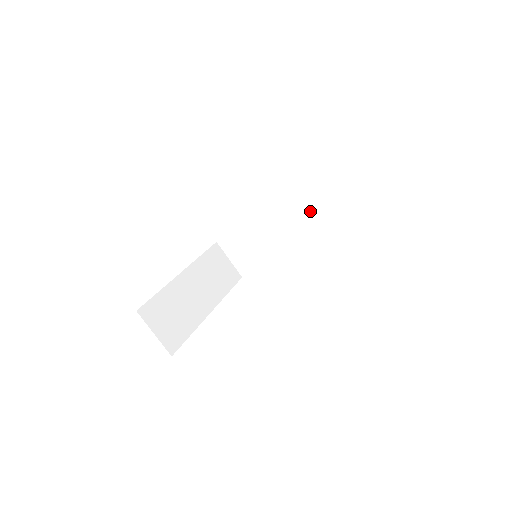
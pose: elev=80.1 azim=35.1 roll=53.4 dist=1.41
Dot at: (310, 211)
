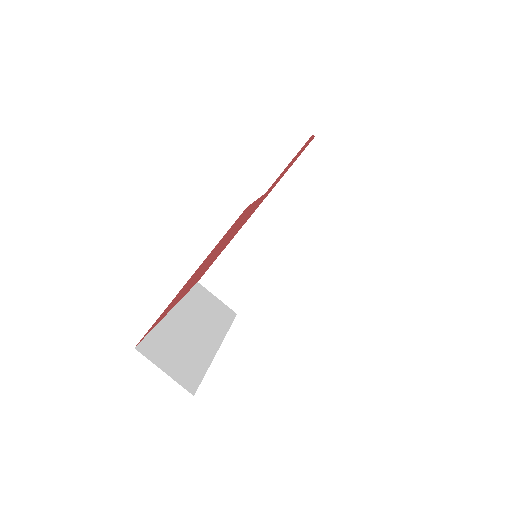
Dot at: (293, 207)
